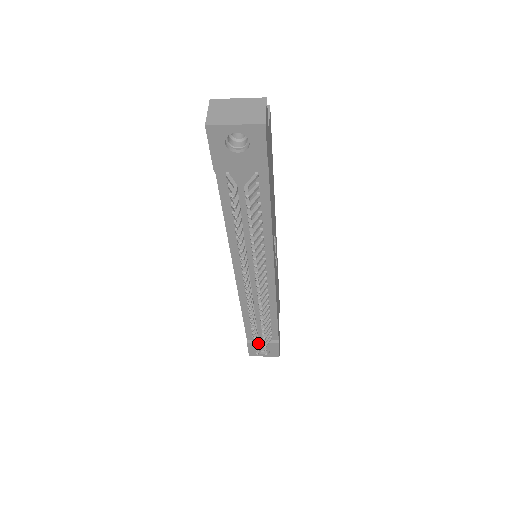
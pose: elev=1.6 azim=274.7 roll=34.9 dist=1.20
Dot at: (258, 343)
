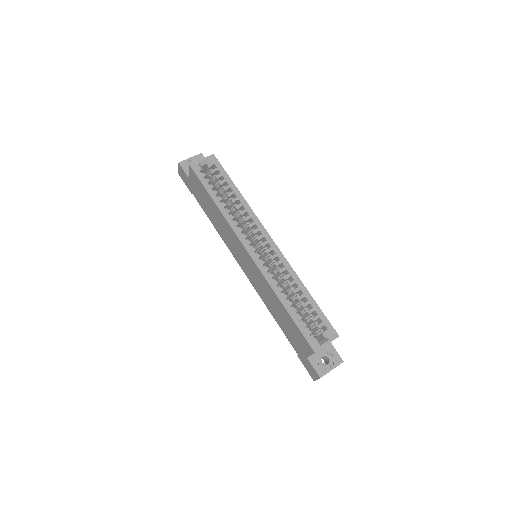
Dot at: occluded
